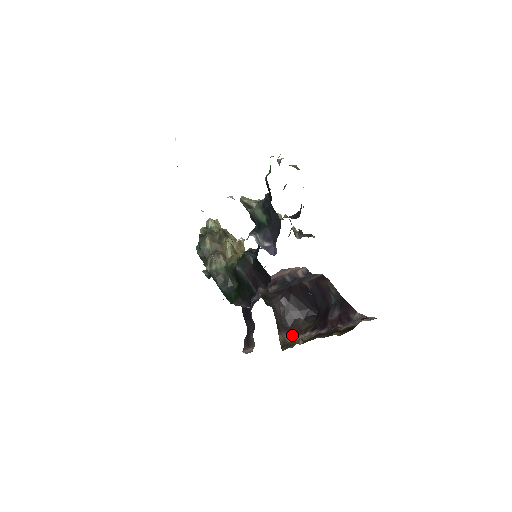
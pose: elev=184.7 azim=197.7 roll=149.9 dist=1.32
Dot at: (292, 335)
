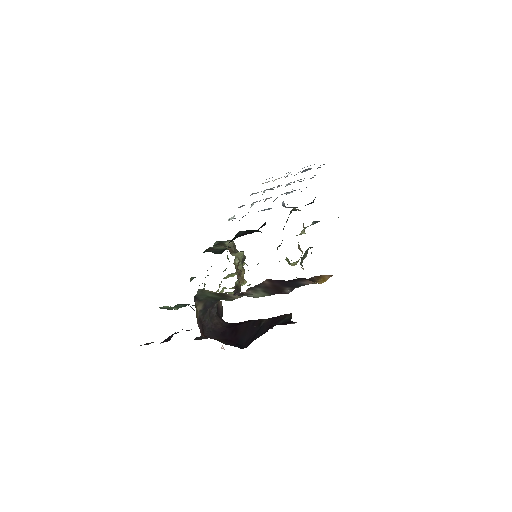
Dot at: (203, 336)
